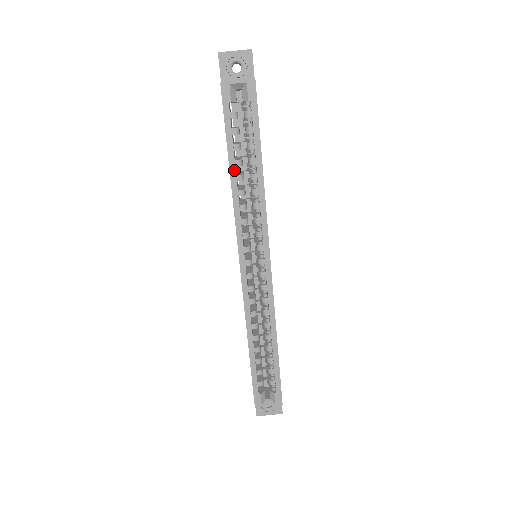
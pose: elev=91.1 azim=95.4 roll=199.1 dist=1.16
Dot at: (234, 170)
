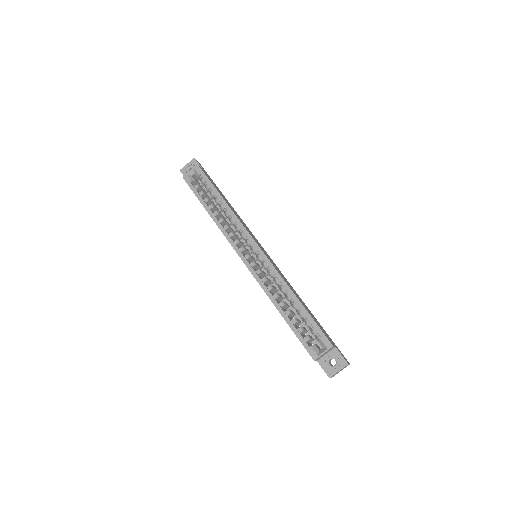
Dot at: (210, 211)
